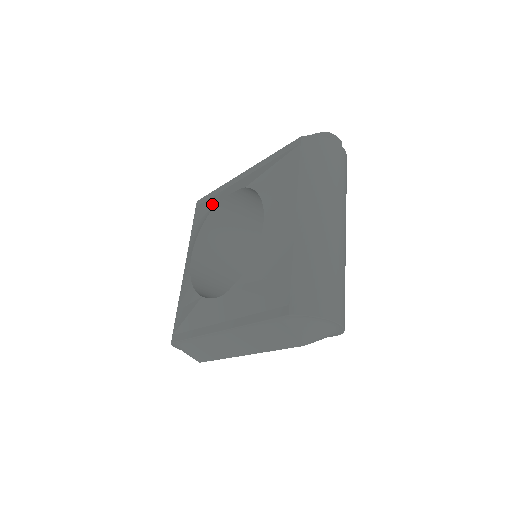
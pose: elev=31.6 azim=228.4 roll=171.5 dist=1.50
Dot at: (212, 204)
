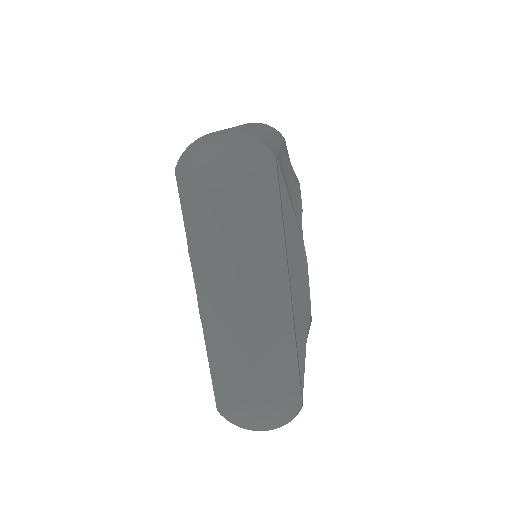
Dot at: occluded
